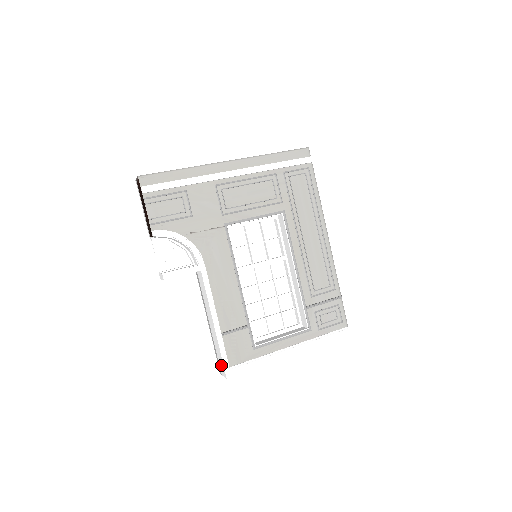
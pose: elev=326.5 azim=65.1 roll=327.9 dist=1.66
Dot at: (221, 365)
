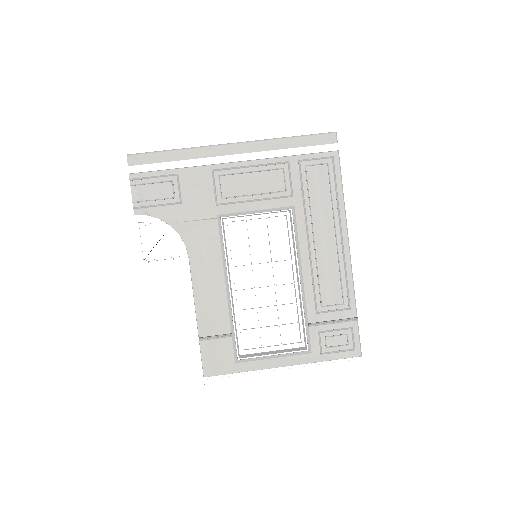
Dot at: occluded
